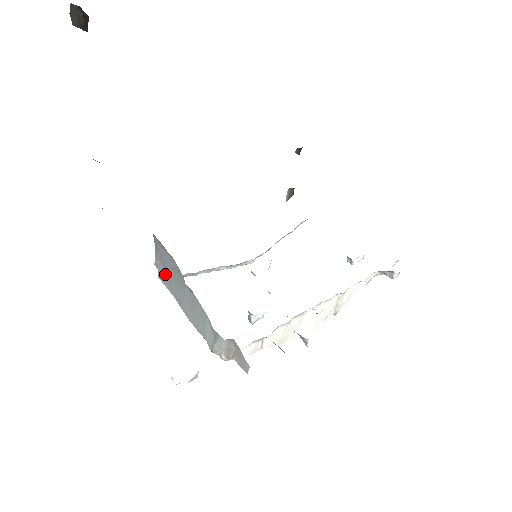
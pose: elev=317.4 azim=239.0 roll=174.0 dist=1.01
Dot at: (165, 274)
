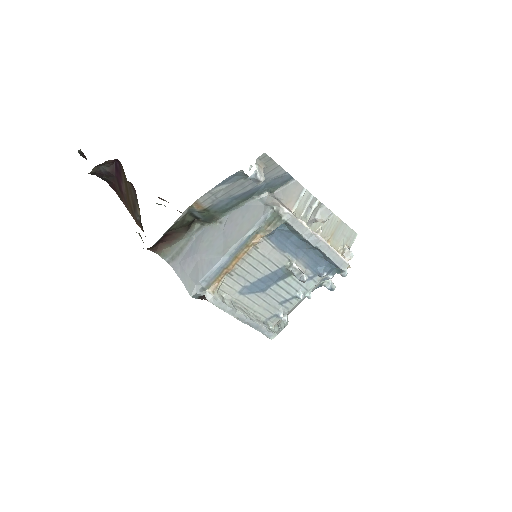
Dot at: (202, 263)
